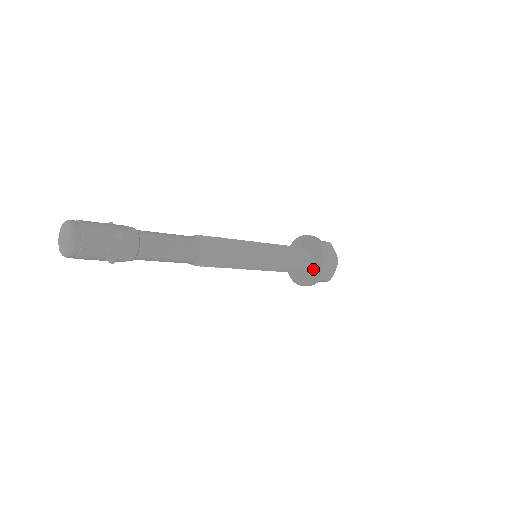
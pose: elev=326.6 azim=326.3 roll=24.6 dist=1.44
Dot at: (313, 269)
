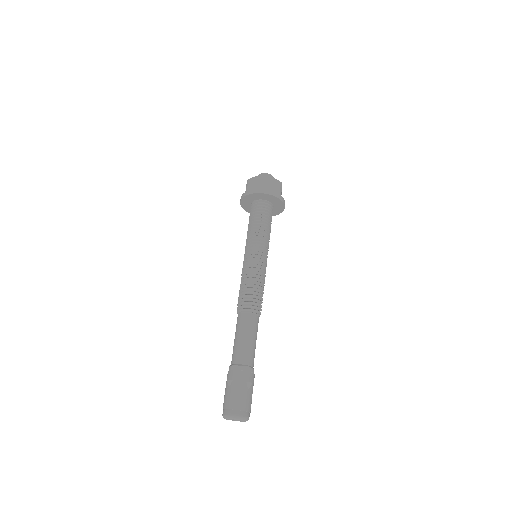
Dot at: (275, 208)
